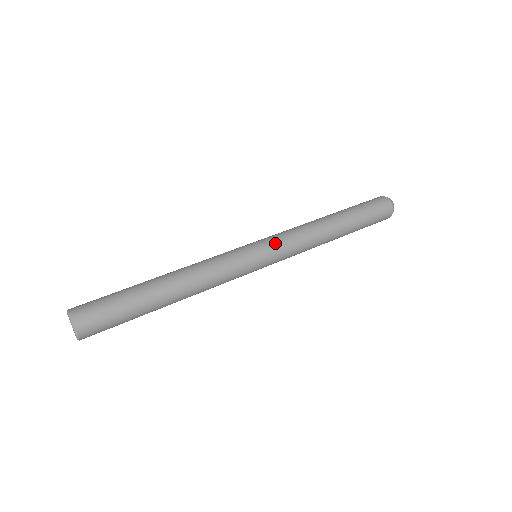
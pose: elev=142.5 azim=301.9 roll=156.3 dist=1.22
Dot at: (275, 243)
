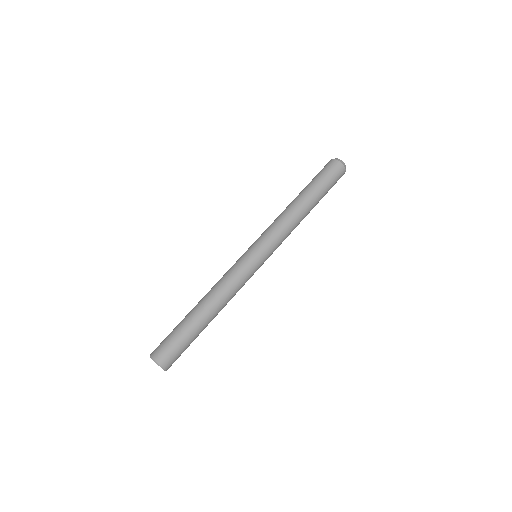
Dot at: (265, 241)
